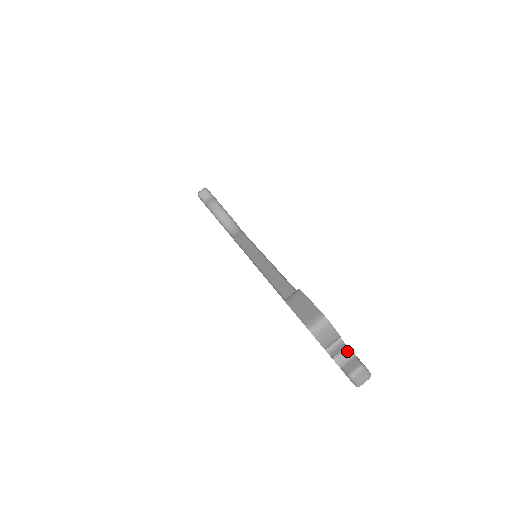
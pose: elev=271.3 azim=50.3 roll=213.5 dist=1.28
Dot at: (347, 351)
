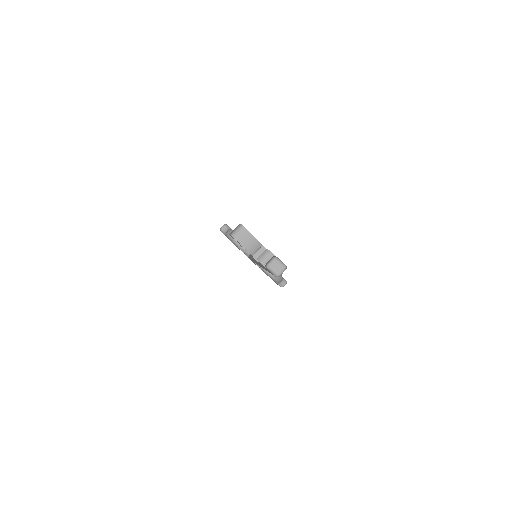
Dot at: (266, 252)
